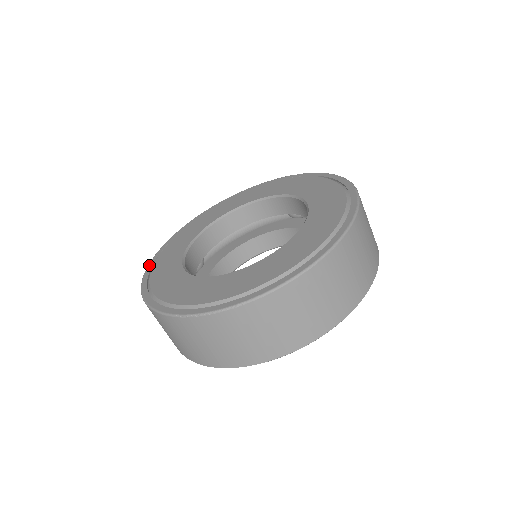
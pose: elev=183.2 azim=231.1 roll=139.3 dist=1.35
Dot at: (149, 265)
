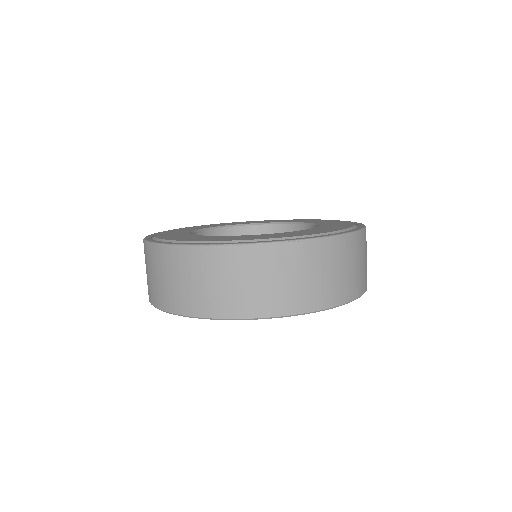
Dot at: (156, 233)
